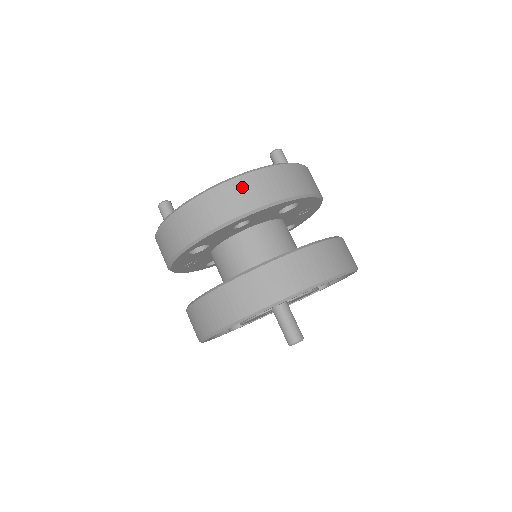
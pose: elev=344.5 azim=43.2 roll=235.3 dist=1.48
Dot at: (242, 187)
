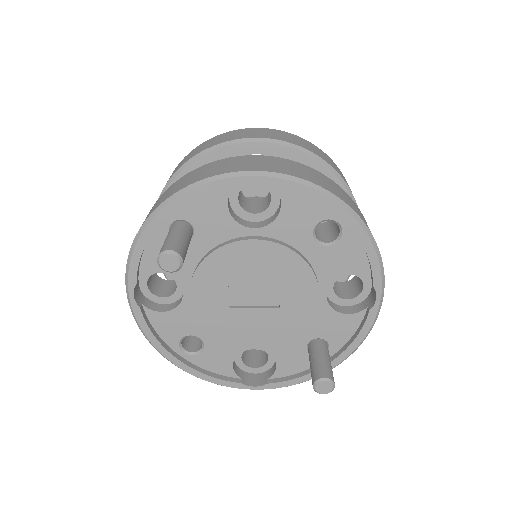
Dot at: (193, 151)
